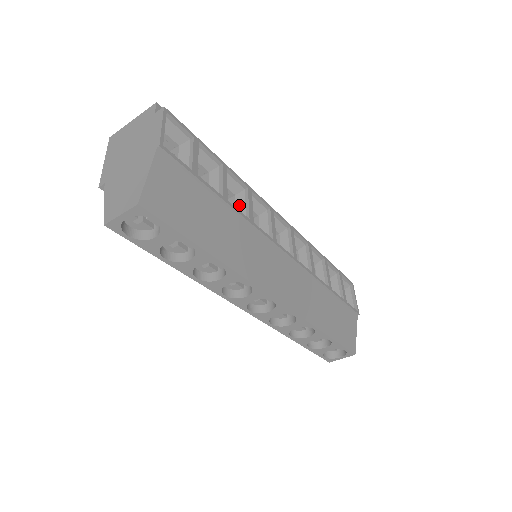
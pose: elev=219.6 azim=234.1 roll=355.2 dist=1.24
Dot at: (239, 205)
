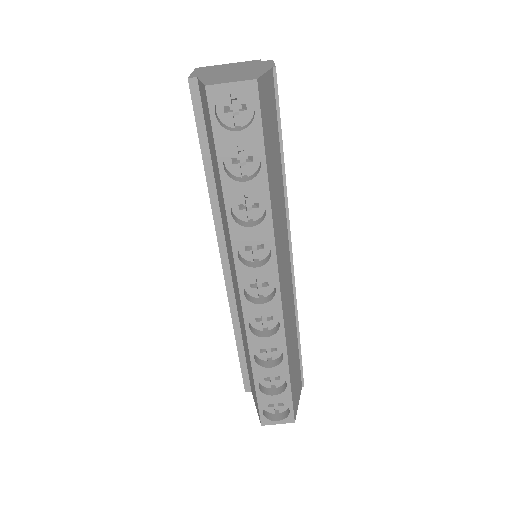
Dot at: occluded
